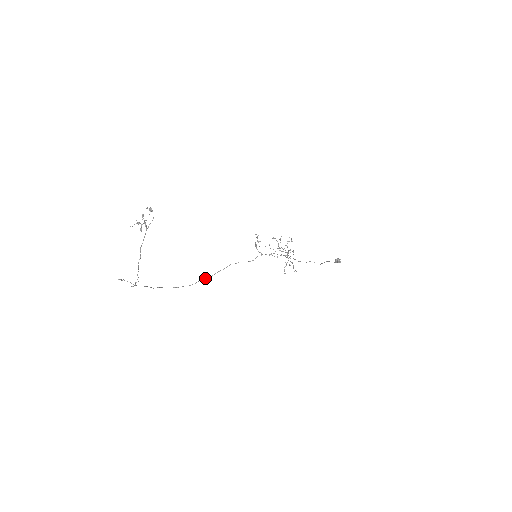
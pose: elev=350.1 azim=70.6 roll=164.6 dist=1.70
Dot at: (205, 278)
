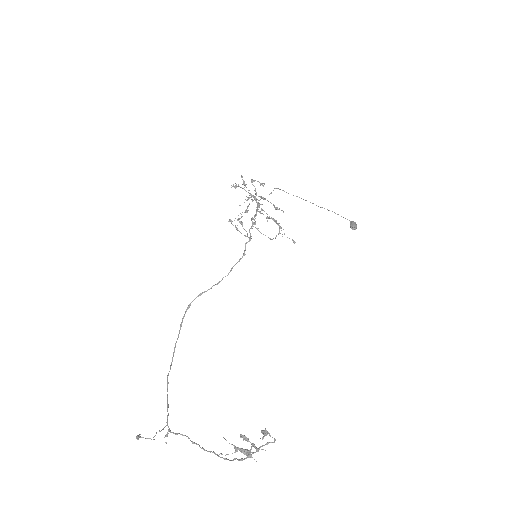
Dot at: (189, 307)
